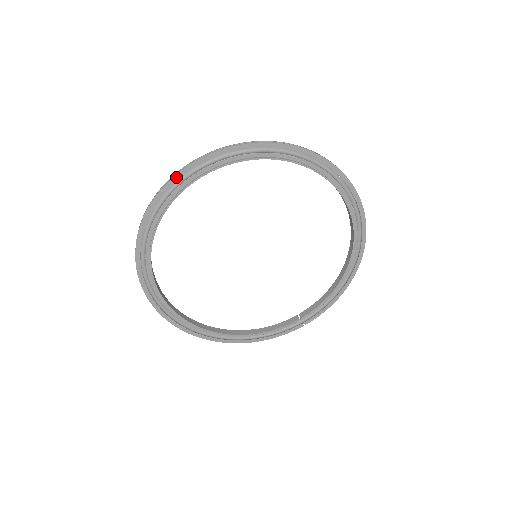
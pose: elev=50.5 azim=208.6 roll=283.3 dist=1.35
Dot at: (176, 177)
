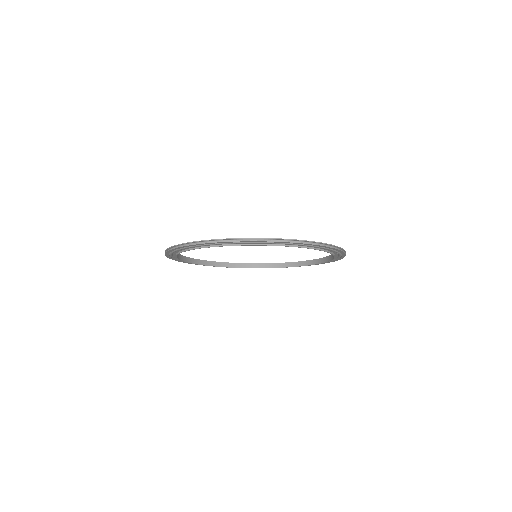
Dot at: (166, 254)
